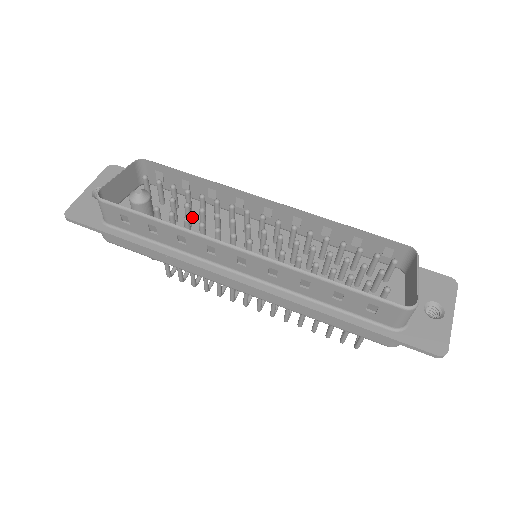
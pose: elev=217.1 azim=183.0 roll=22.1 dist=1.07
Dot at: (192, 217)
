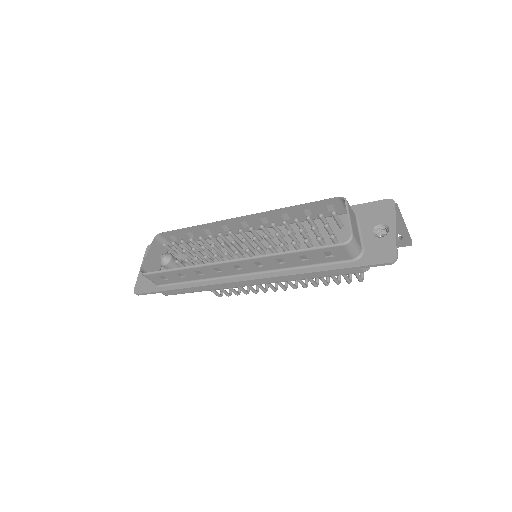
Dot at: (205, 253)
